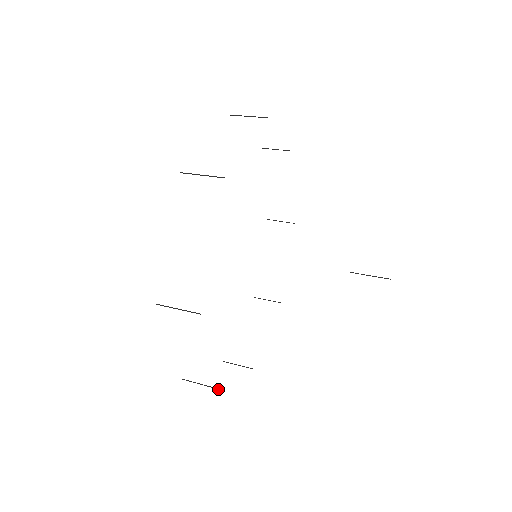
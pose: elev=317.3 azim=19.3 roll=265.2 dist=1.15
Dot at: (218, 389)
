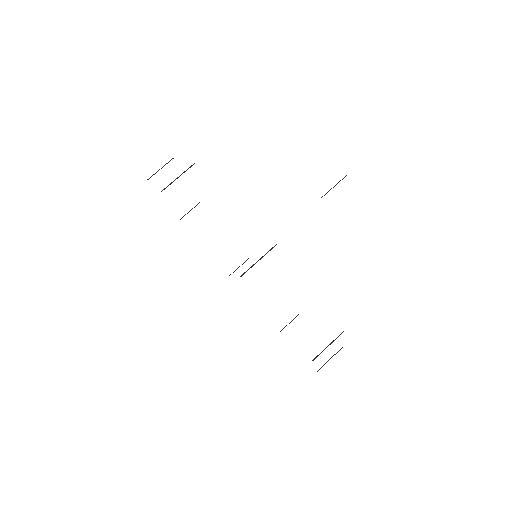
Dot at: occluded
